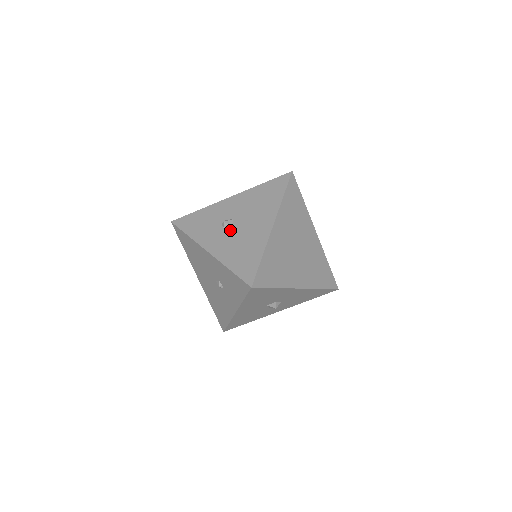
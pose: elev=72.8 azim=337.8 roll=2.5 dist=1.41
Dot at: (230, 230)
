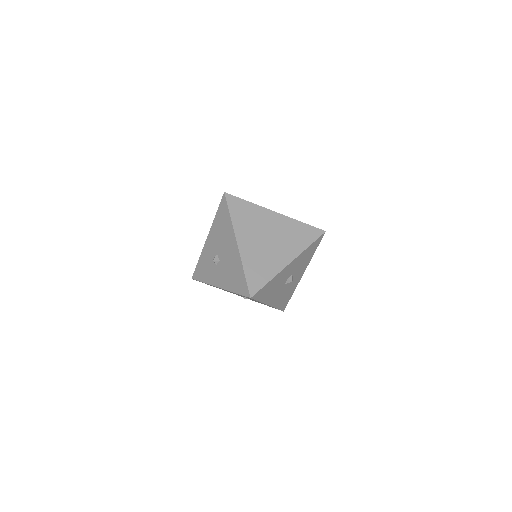
Dot at: (220, 264)
